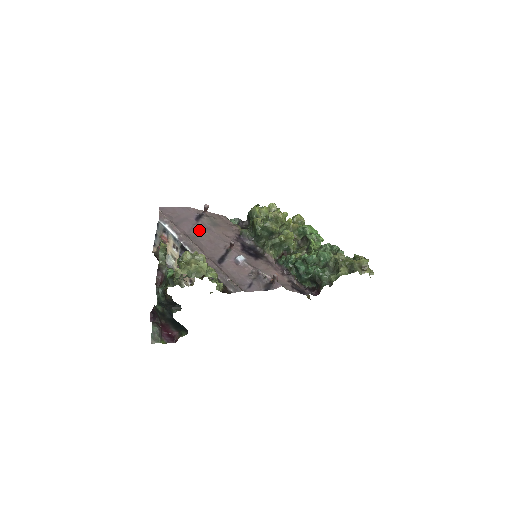
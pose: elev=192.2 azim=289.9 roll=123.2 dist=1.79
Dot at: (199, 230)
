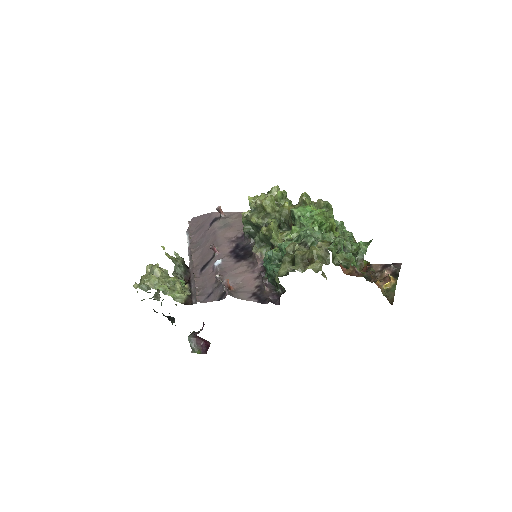
Dot at: (206, 236)
